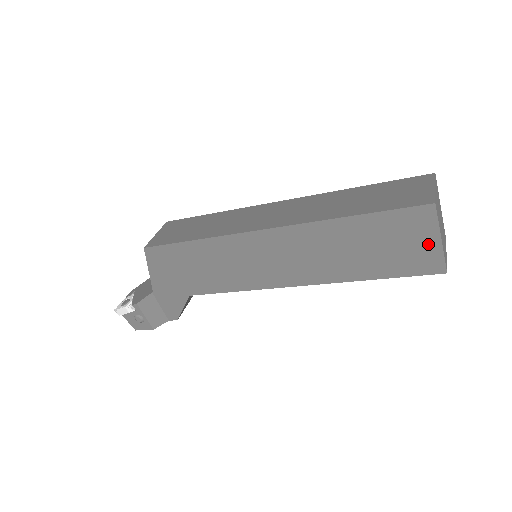
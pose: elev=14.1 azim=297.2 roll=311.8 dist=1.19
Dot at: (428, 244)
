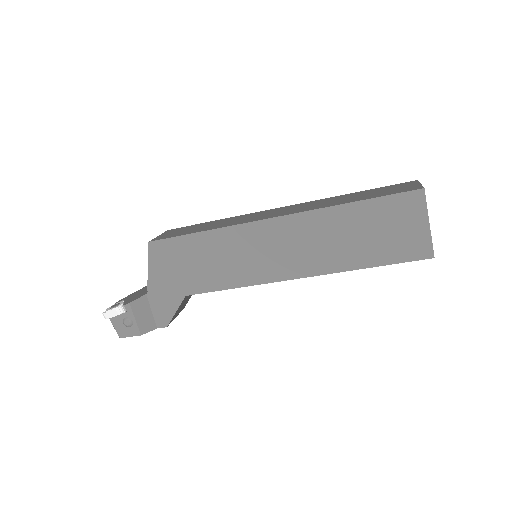
Dot at: (418, 228)
